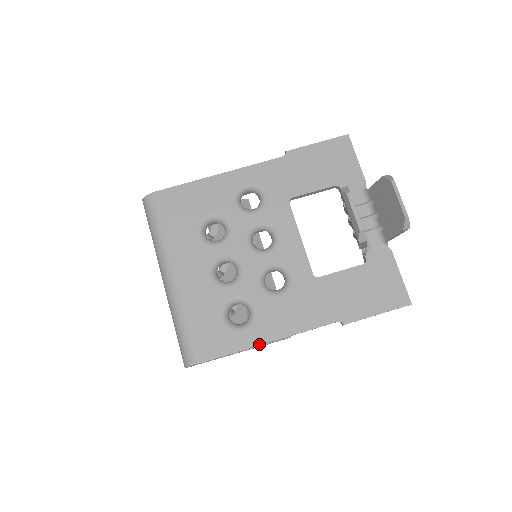
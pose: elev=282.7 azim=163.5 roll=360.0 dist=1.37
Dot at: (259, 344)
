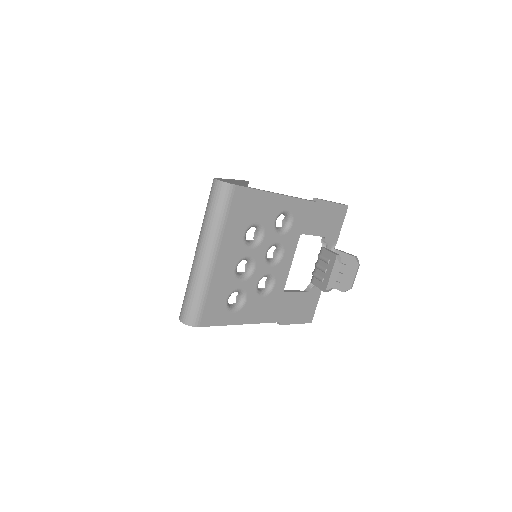
Dot at: (236, 324)
